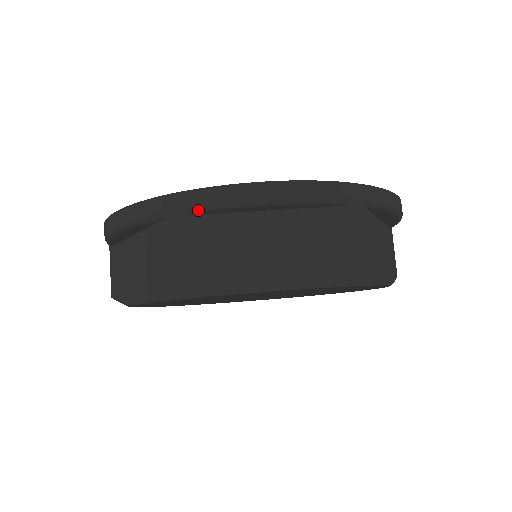
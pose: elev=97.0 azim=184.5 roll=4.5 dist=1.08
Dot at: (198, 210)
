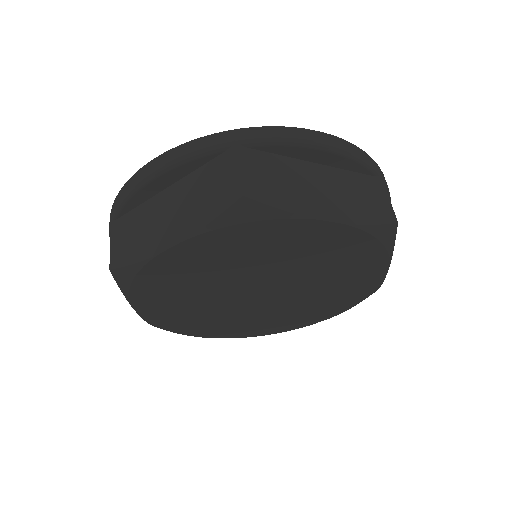
Dot at: (120, 208)
